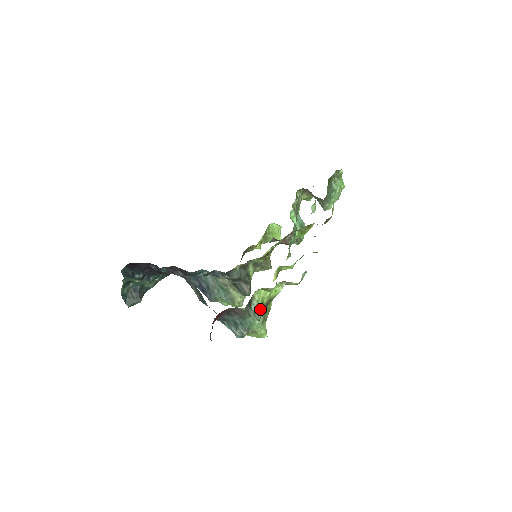
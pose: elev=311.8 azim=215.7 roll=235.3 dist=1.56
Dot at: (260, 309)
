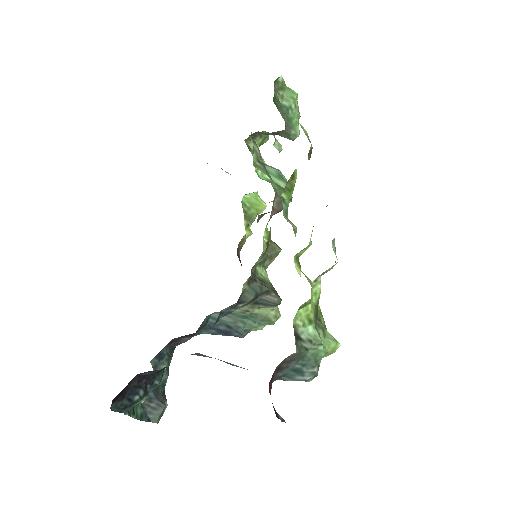
Dot at: (313, 329)
